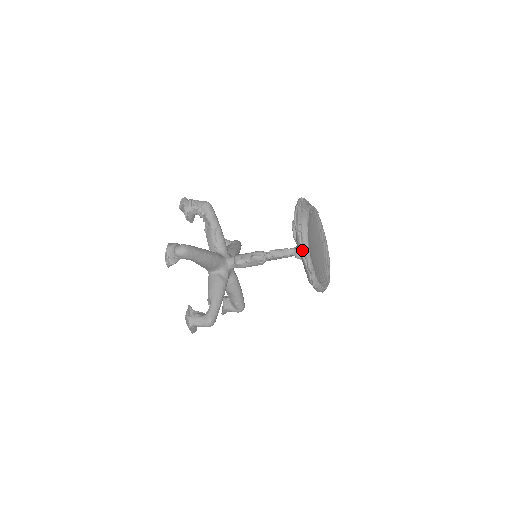
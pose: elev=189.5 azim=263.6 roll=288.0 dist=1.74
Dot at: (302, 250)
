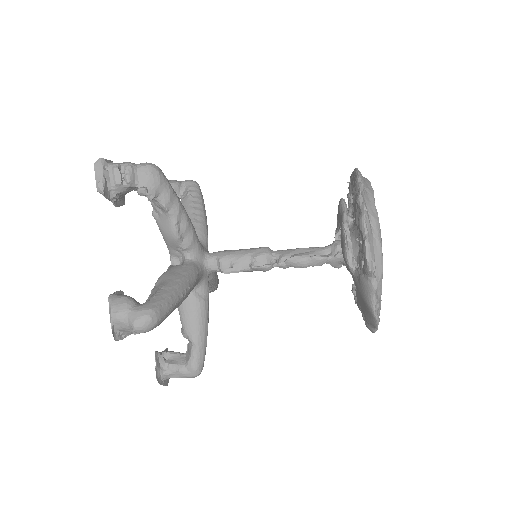
Dot at: (375, 306)
